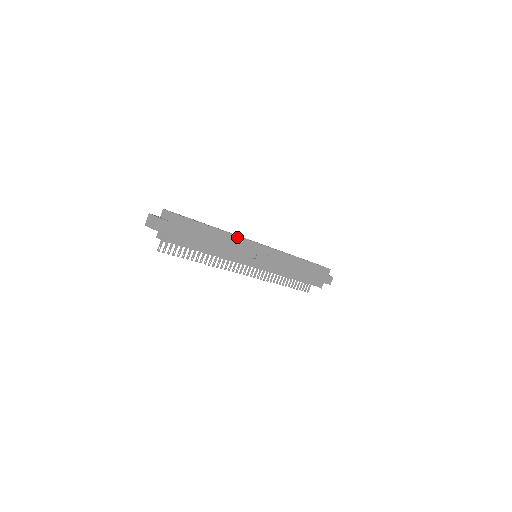
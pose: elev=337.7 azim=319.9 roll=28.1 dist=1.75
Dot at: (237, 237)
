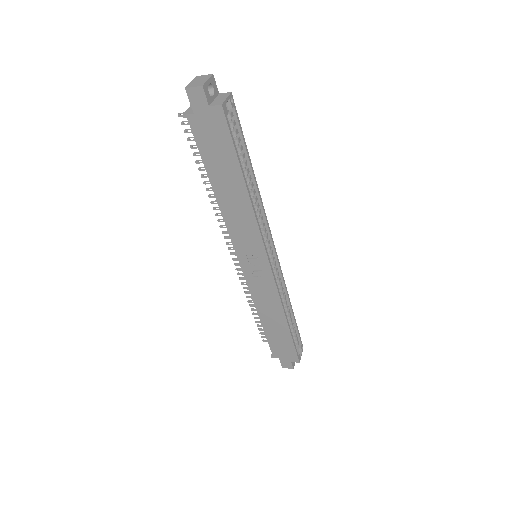
Dot at: (255, 218)
